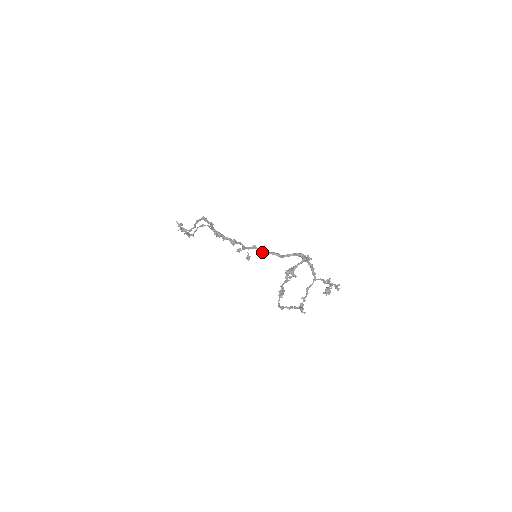
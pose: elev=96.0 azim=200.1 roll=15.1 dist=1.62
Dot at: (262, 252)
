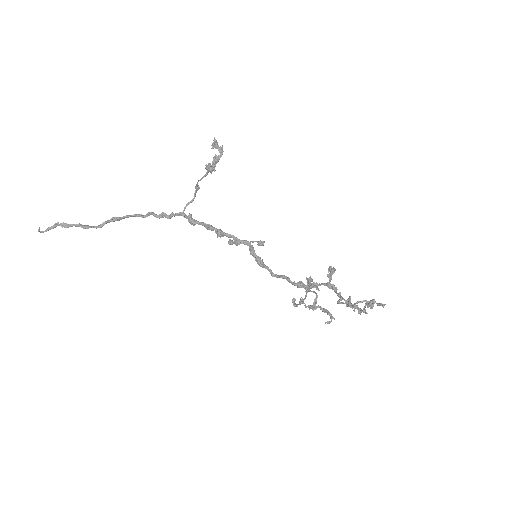
Dot at: occluded
